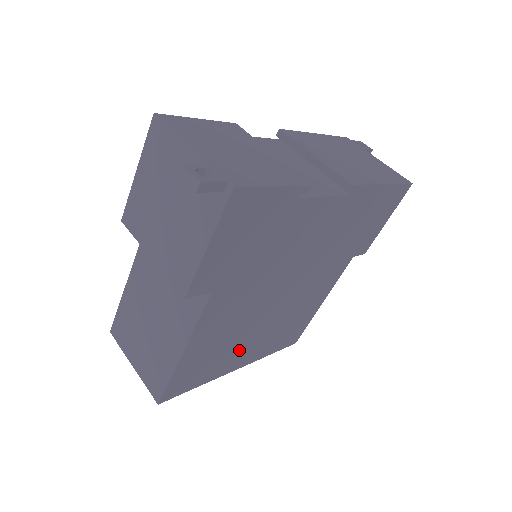
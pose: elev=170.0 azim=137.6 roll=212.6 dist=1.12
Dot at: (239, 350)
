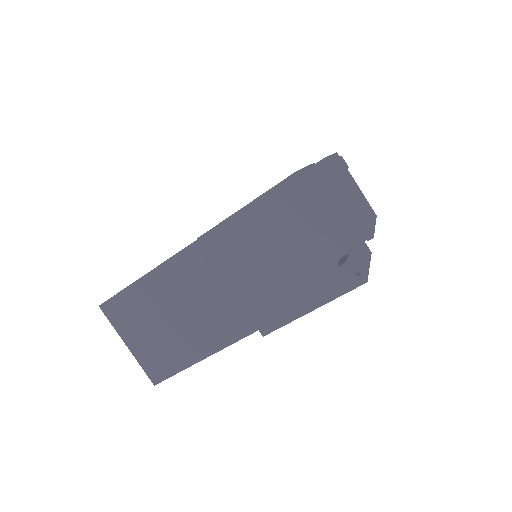
Dot at: occluded
